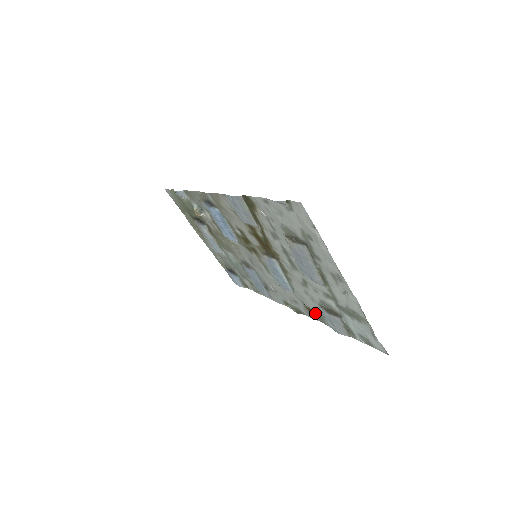
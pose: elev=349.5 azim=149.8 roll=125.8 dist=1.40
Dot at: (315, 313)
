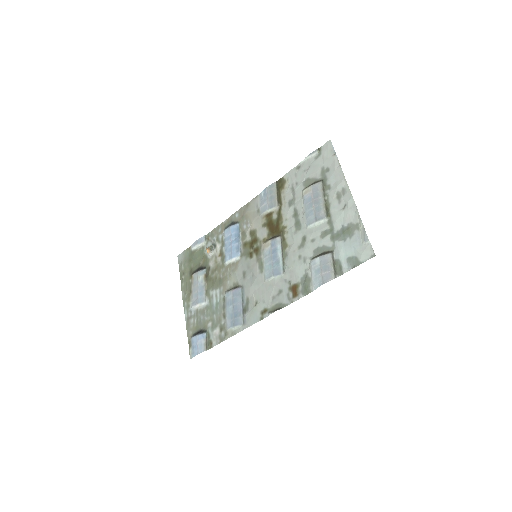
Dot at: (300, 286)
